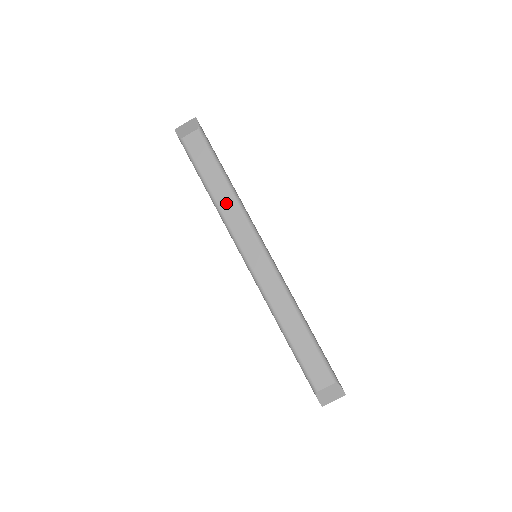
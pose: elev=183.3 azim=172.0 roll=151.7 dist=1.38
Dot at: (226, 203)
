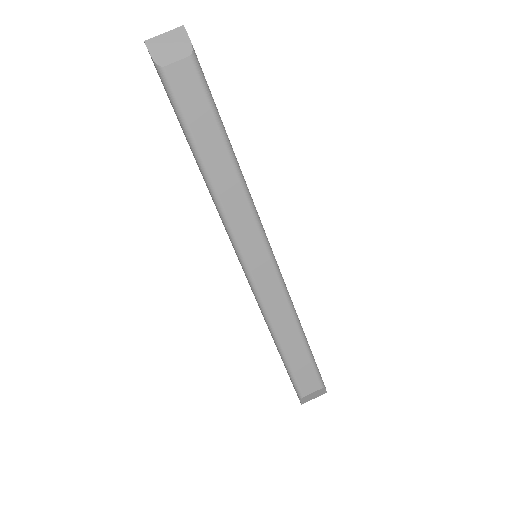
Dot at: (226, 185)
